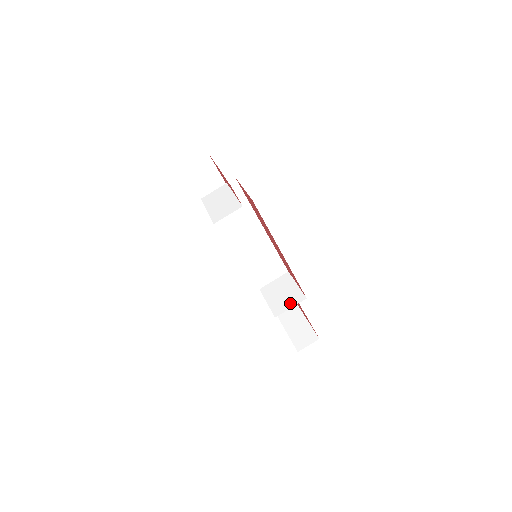
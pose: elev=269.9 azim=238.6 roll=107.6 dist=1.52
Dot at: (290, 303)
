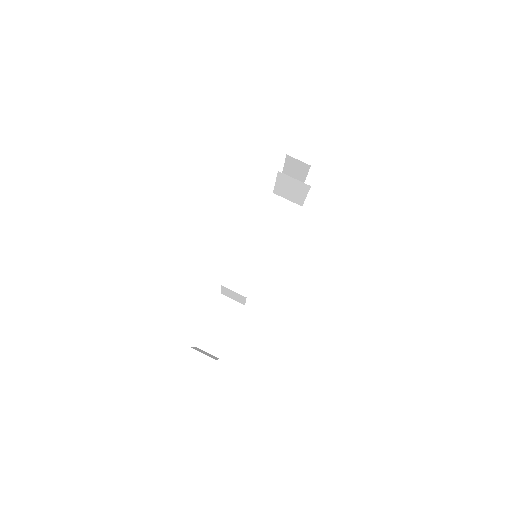
Dot at: (240, 295)
